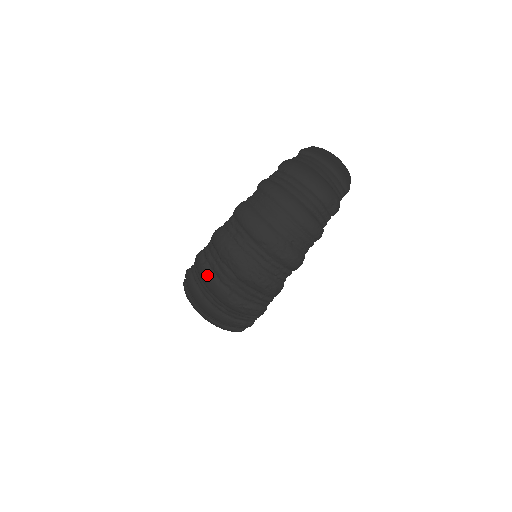
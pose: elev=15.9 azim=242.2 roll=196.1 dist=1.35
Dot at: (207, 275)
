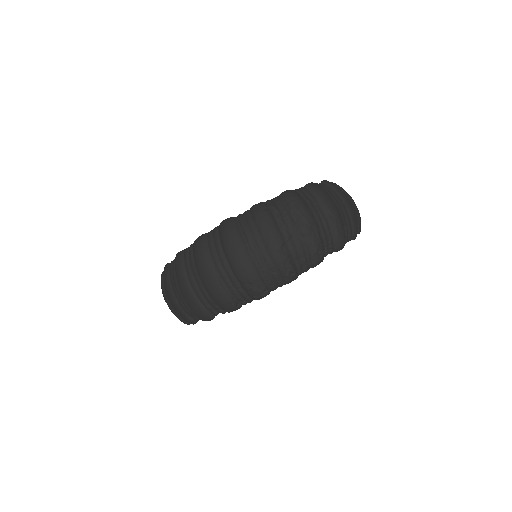
Dot at: (269, 219)
